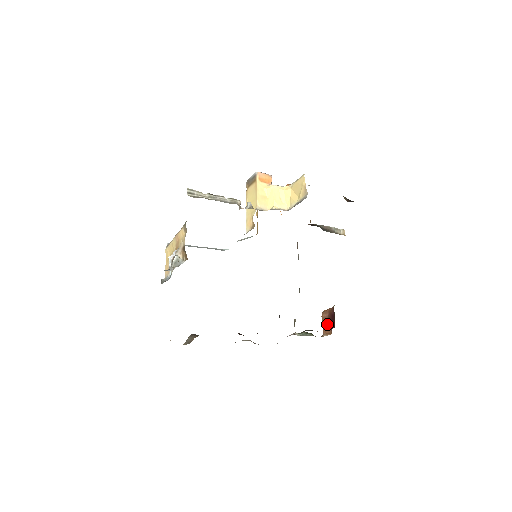
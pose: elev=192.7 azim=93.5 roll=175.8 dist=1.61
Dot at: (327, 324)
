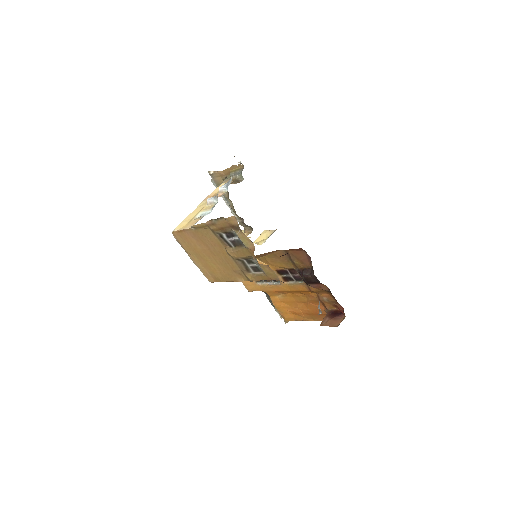
Dot at: (334, 319)
